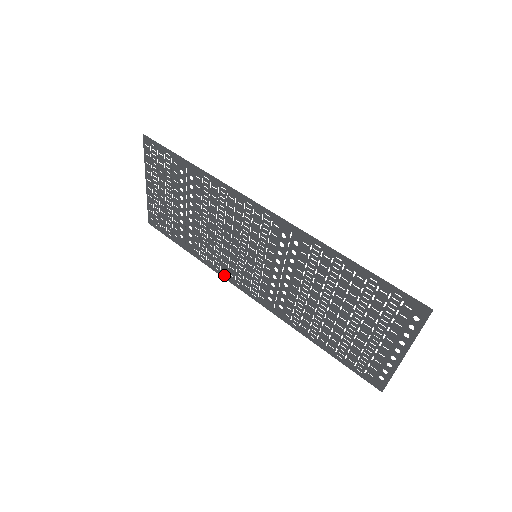
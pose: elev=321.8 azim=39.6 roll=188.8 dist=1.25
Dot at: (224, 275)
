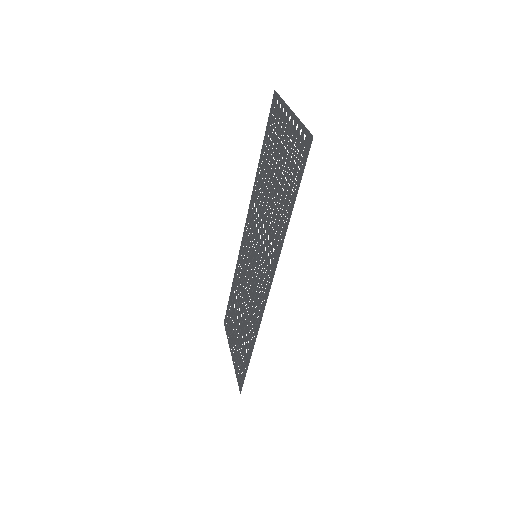
Dot at: (260, 316)
